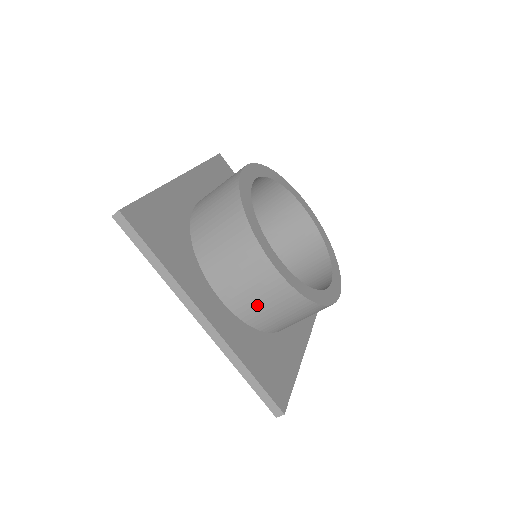
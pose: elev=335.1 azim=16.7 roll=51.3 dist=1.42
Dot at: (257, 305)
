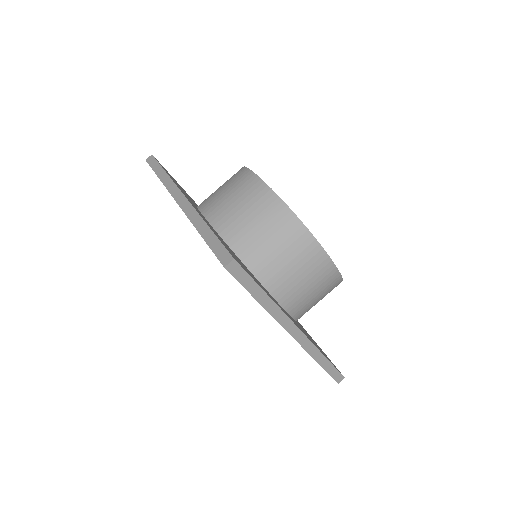
Dot at: (311, 301)
